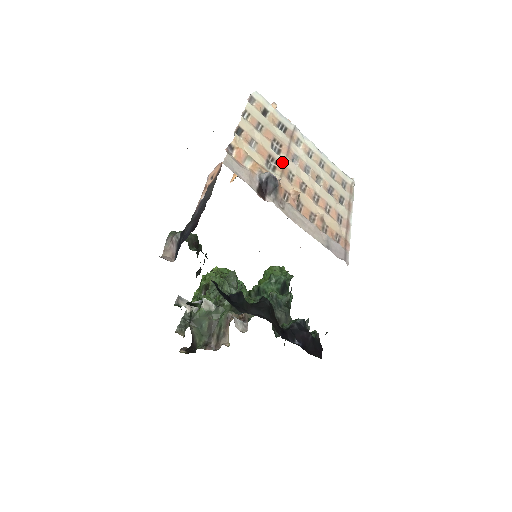
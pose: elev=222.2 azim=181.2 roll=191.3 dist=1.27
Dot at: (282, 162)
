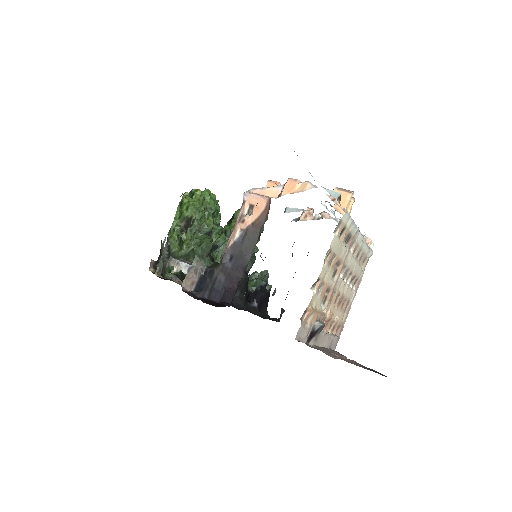
Dot at: (333, 287)
